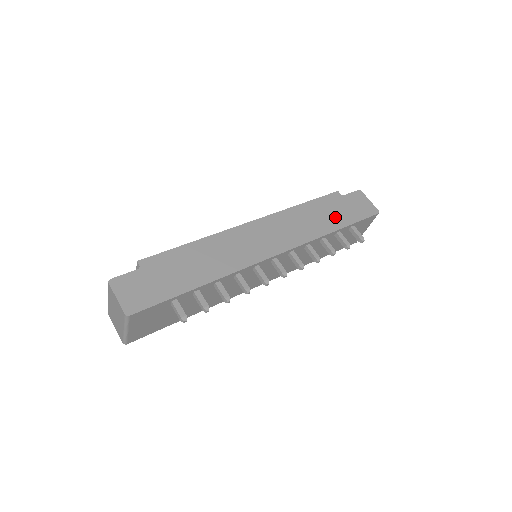
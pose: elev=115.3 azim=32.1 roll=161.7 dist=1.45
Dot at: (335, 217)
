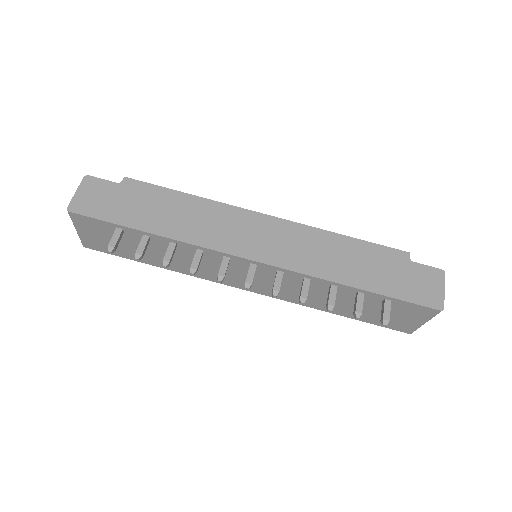
Dot at: (372, 274)
